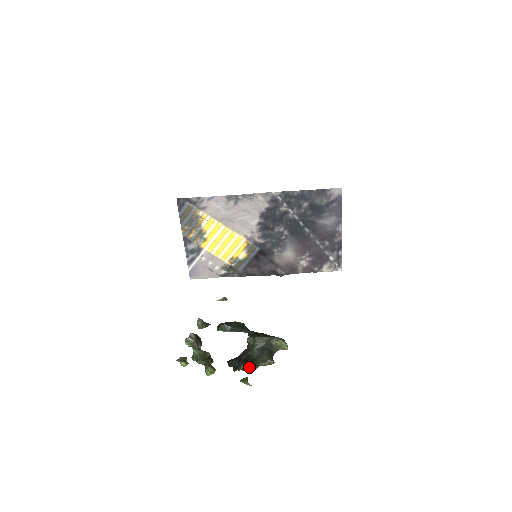
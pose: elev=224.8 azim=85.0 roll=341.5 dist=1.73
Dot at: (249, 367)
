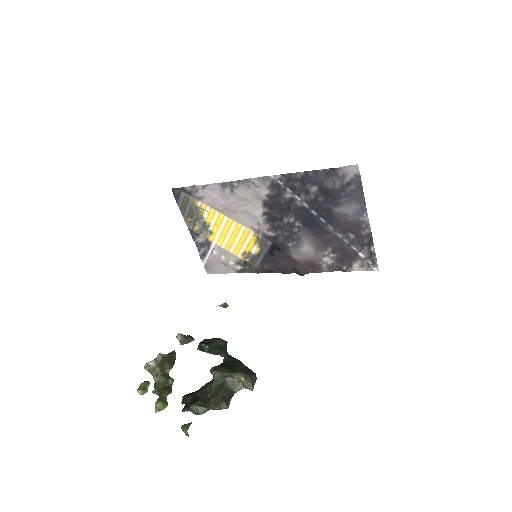
Dot at: (196, 410)
